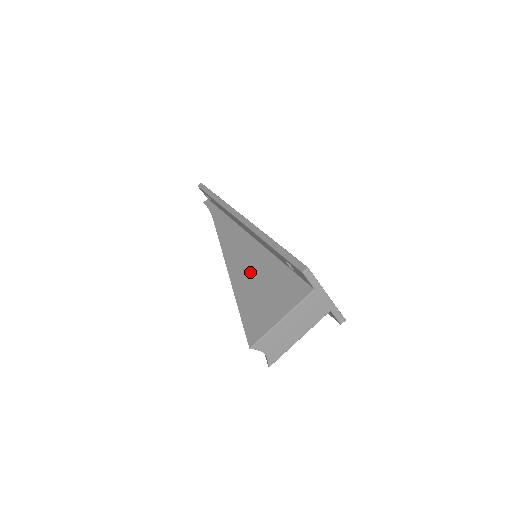
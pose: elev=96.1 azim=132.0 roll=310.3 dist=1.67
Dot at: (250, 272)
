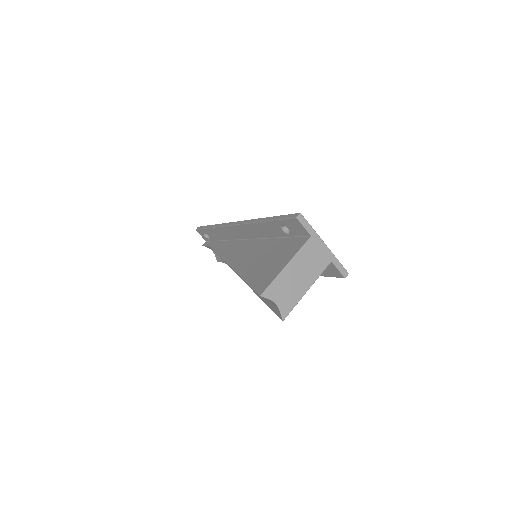
Dot at: (251, 257)
